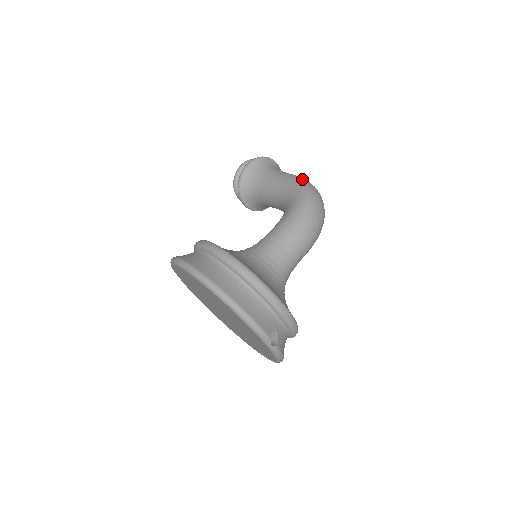
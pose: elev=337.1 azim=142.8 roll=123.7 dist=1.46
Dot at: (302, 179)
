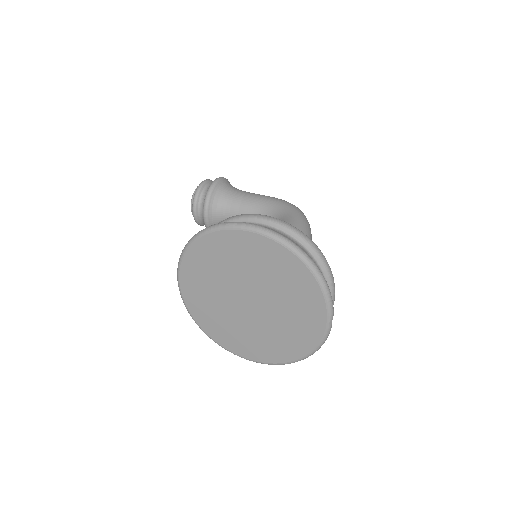
Dot at: occluded
